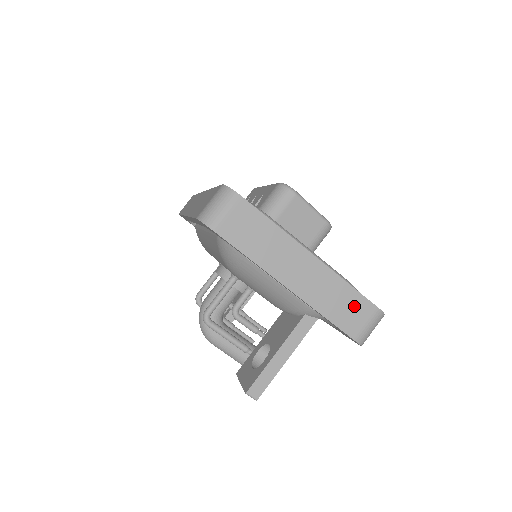
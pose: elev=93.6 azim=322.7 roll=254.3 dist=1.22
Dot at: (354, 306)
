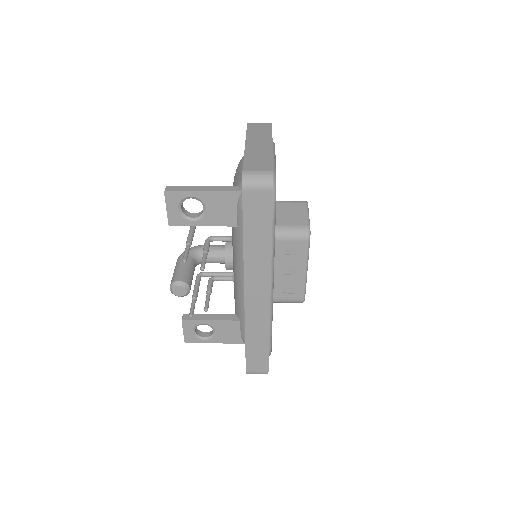
Dot at: (263, 163)
